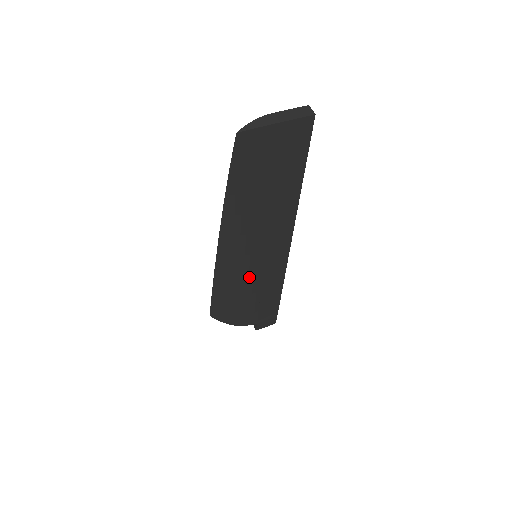
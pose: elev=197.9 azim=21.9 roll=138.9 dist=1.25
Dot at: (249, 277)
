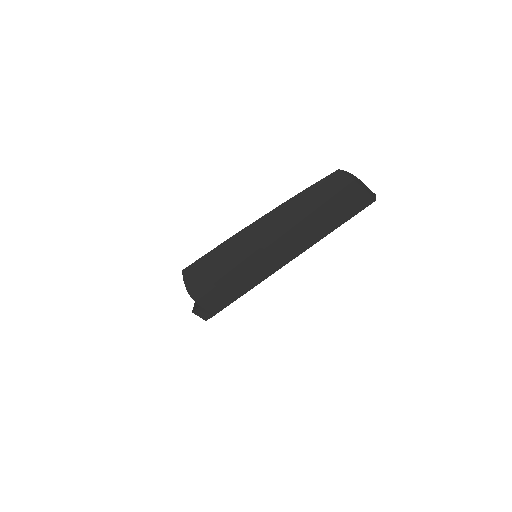
Dot at: (241, 263)
